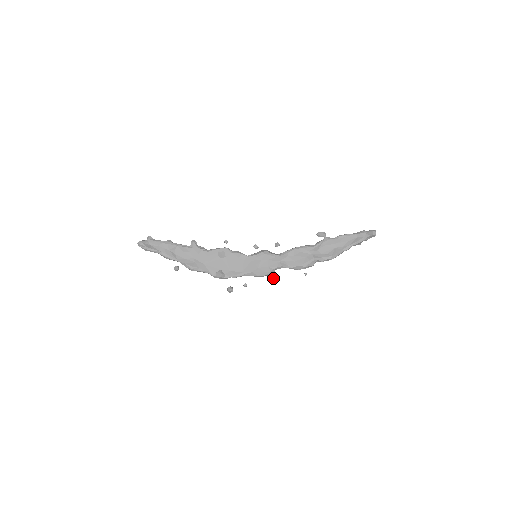
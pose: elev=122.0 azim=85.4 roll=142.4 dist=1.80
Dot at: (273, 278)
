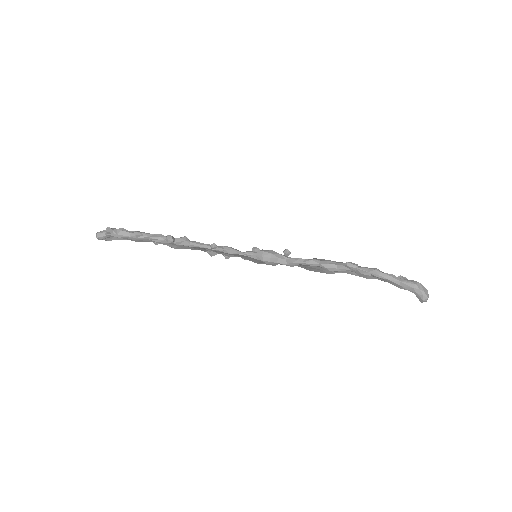
Dot at: occluded
